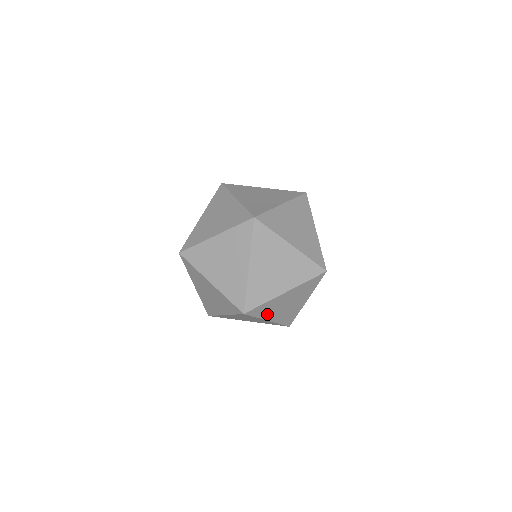
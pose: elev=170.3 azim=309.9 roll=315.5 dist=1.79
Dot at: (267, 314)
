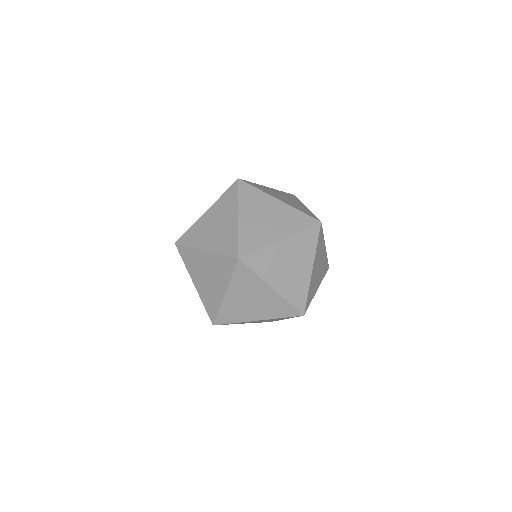
Dot at: (268, 274)
